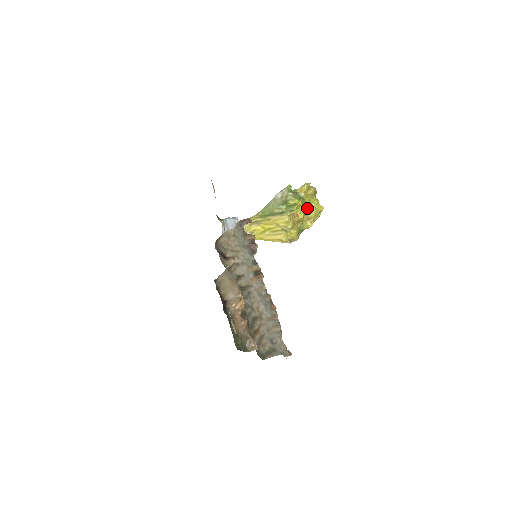
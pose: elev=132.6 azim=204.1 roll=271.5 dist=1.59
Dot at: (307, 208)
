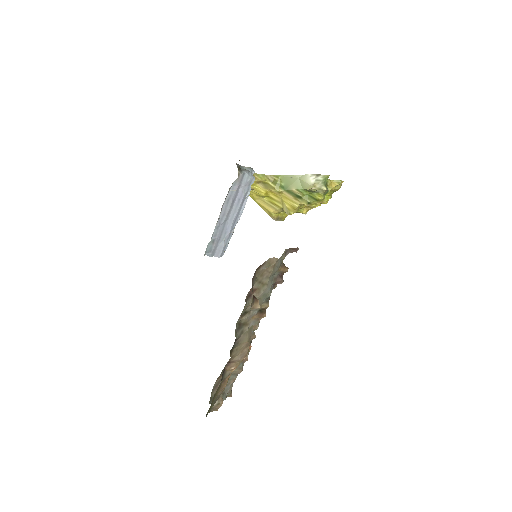
Dot at: occluded
